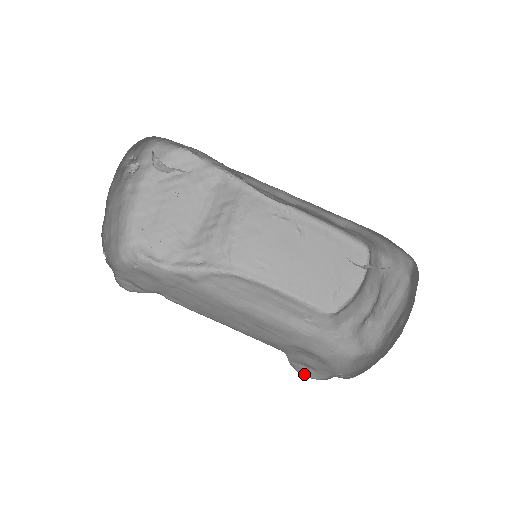
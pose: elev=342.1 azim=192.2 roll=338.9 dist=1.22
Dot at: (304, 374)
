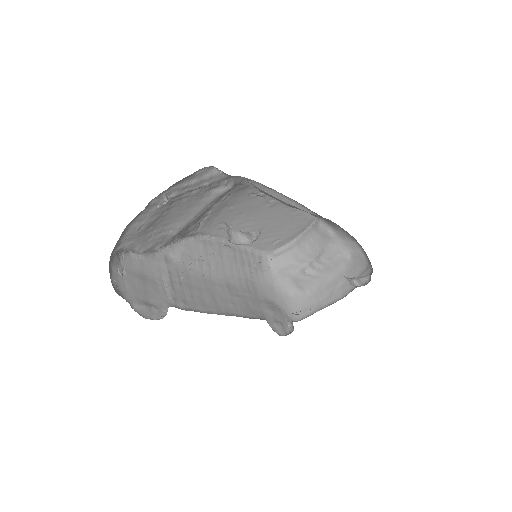
Dot at: (280, 333)
